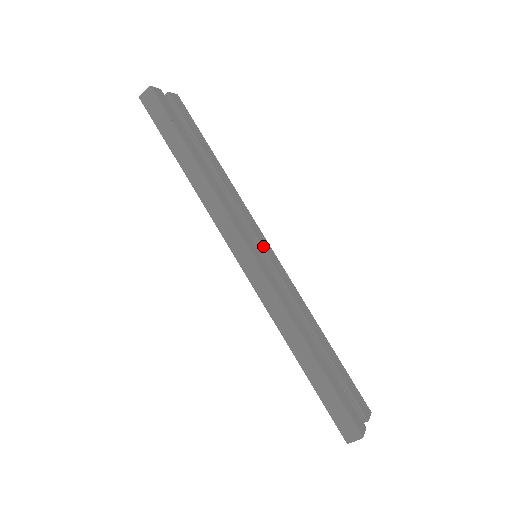
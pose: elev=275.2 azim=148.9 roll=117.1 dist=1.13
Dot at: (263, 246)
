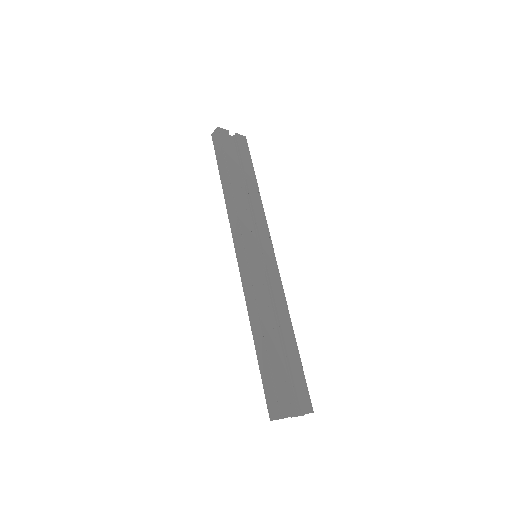
Dot at: (265, 250)
